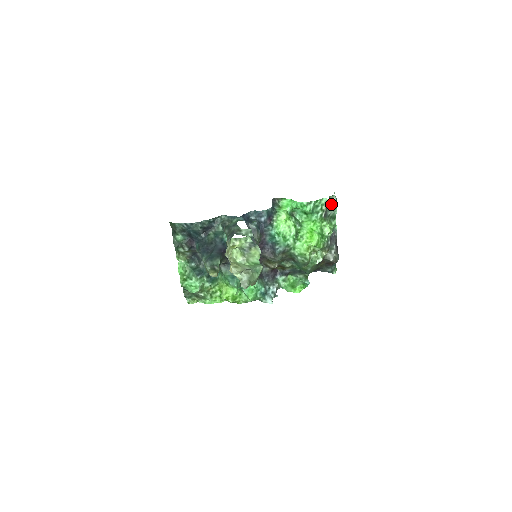
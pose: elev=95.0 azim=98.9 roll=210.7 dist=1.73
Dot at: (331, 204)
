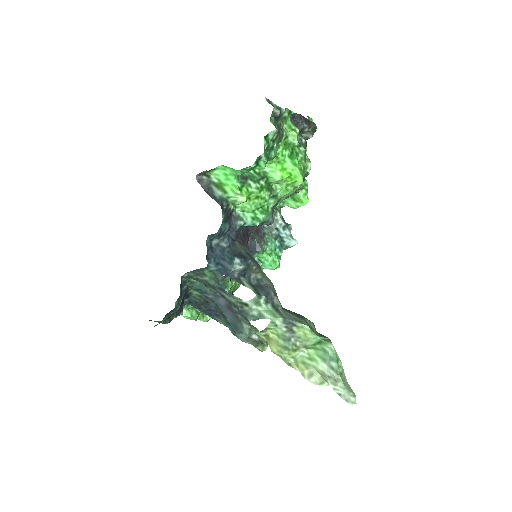
Dot at: (276, 118)
